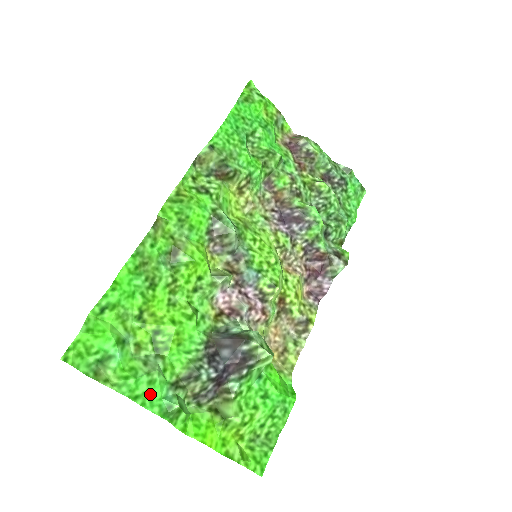
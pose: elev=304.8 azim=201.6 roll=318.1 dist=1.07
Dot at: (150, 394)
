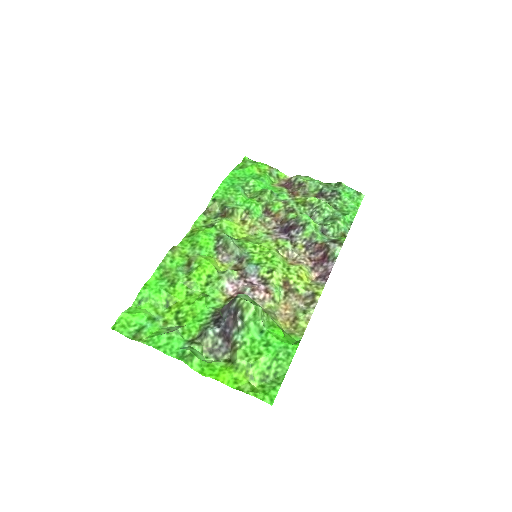
Dot at: (170, 345)
